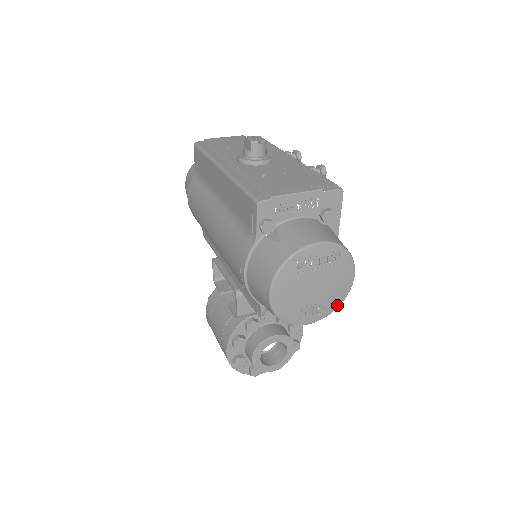
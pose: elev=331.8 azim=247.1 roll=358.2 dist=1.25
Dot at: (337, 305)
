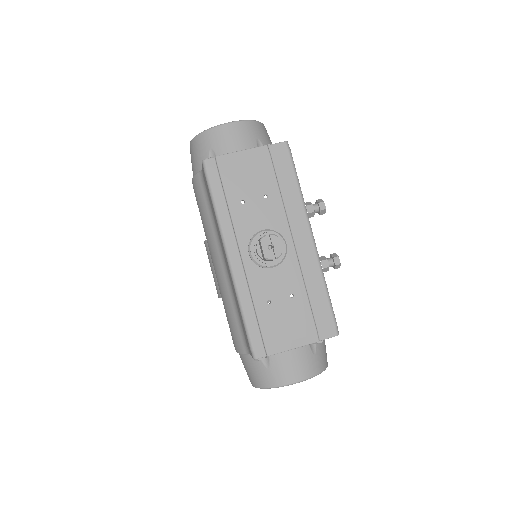
Dot at: occluded
